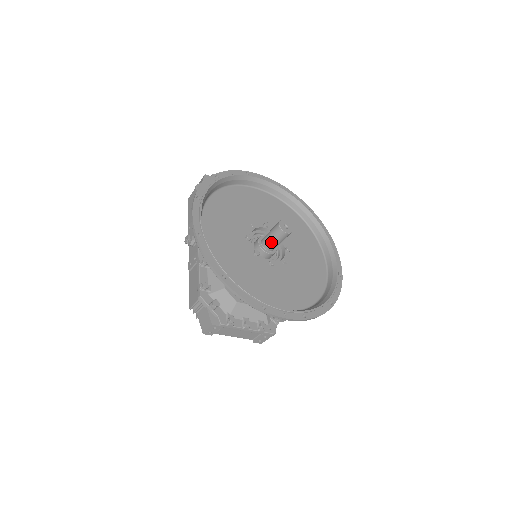
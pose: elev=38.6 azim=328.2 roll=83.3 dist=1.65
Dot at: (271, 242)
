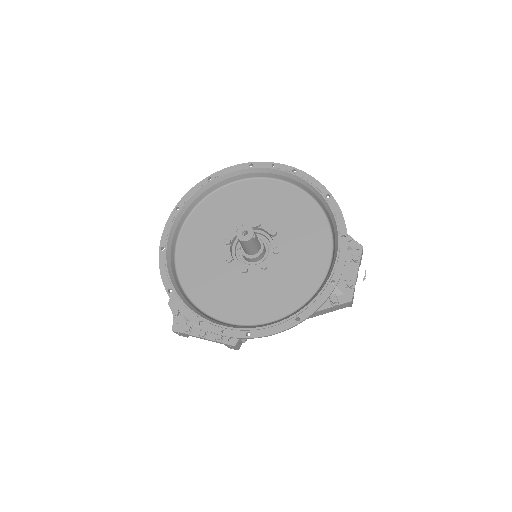
Dot at: (243, 247)
